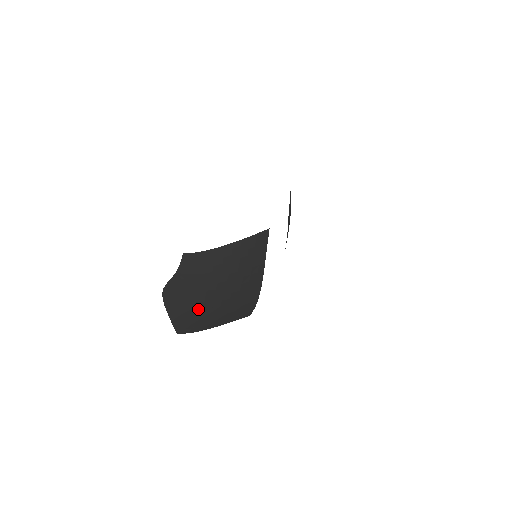
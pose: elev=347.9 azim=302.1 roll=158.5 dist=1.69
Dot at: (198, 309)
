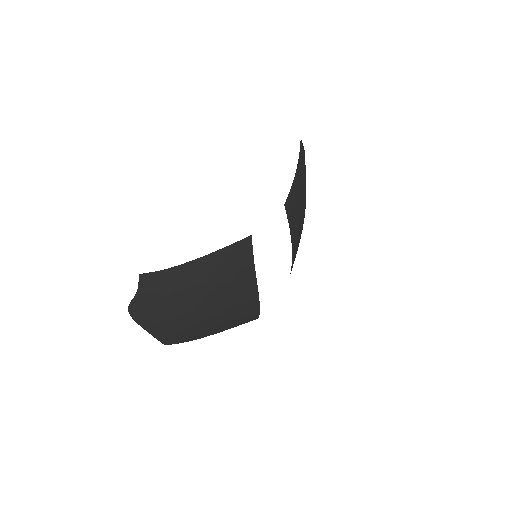
Dot at: (178, 324)
